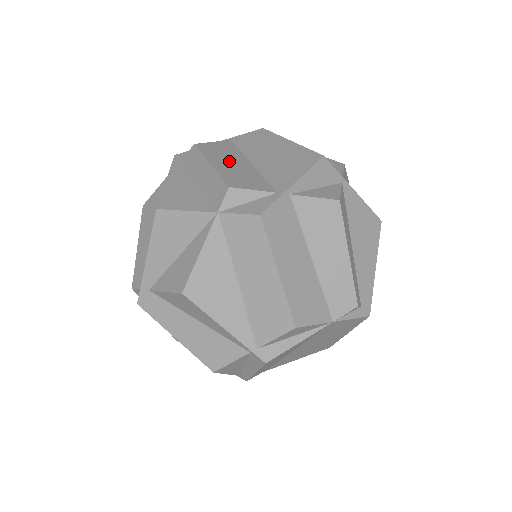
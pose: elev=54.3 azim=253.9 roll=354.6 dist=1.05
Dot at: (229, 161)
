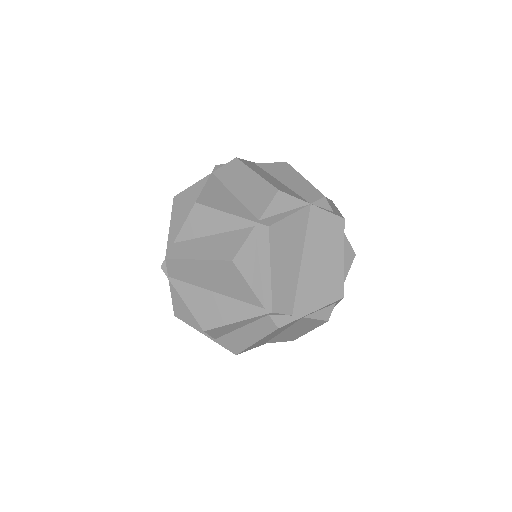
Dot at: occluded
